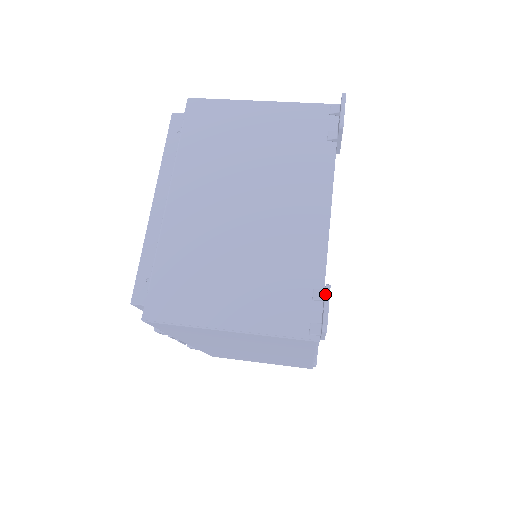
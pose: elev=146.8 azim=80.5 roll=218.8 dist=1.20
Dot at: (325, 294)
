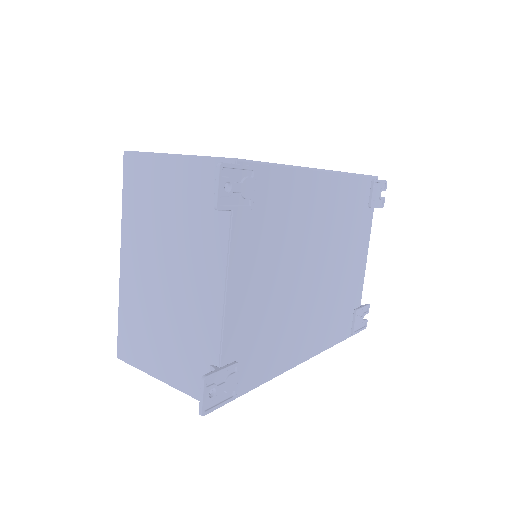
Dot at: occluded
